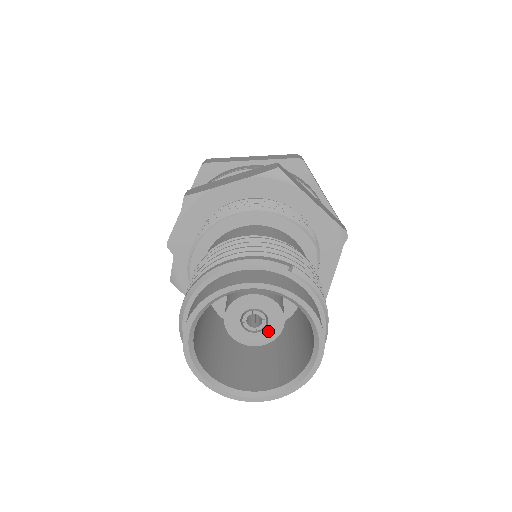
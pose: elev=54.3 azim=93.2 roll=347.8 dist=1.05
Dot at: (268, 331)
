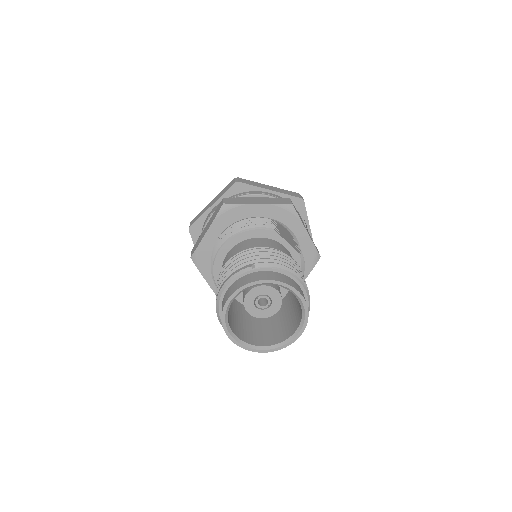
Dot at: (275, 302)
